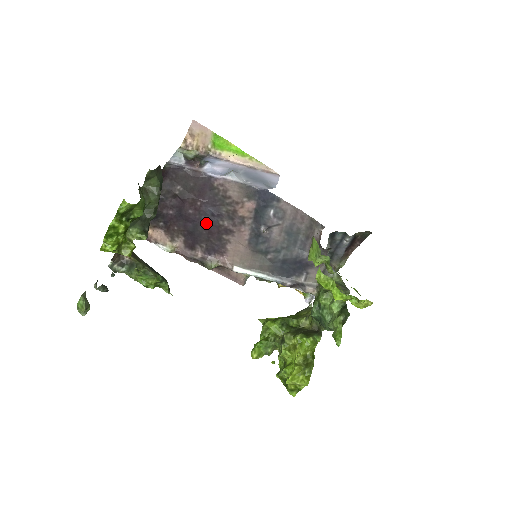
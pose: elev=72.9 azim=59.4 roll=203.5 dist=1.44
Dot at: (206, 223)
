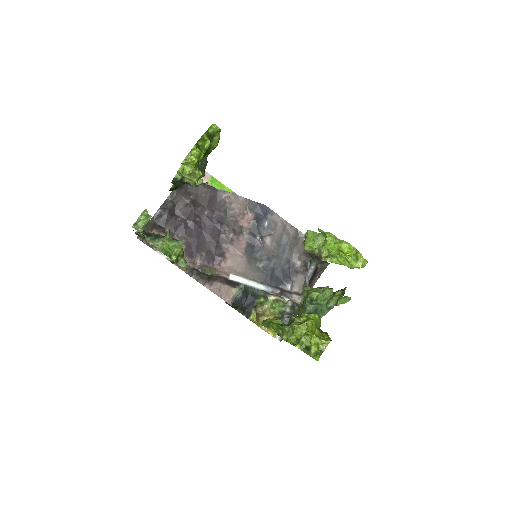
Dot at: (209, 232)
